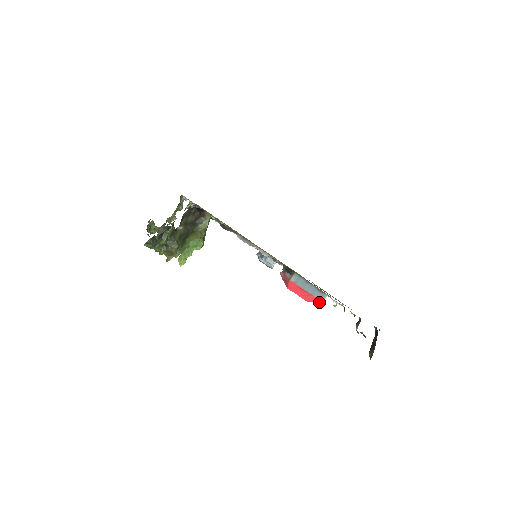
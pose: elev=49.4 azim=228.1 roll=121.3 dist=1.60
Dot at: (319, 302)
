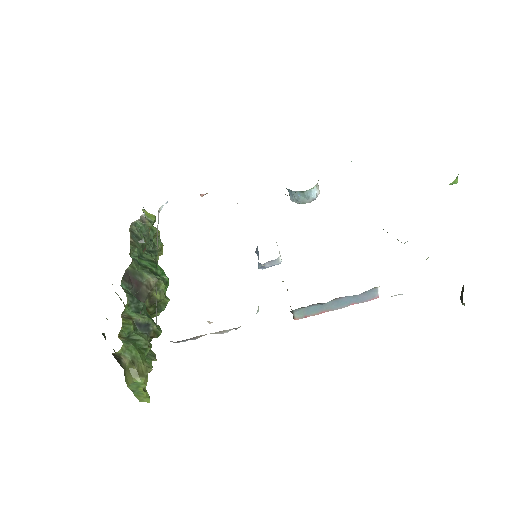
Dot at: (372, 298)
